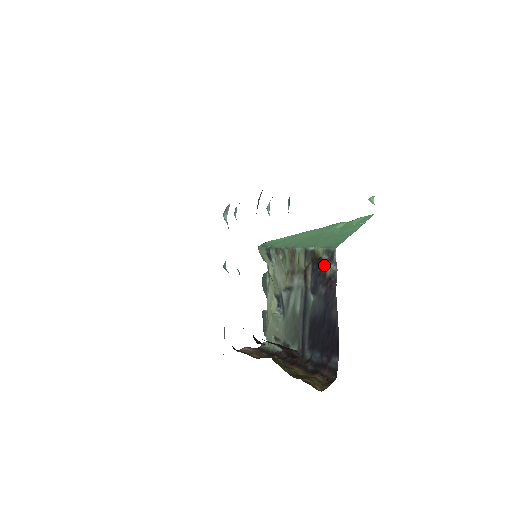
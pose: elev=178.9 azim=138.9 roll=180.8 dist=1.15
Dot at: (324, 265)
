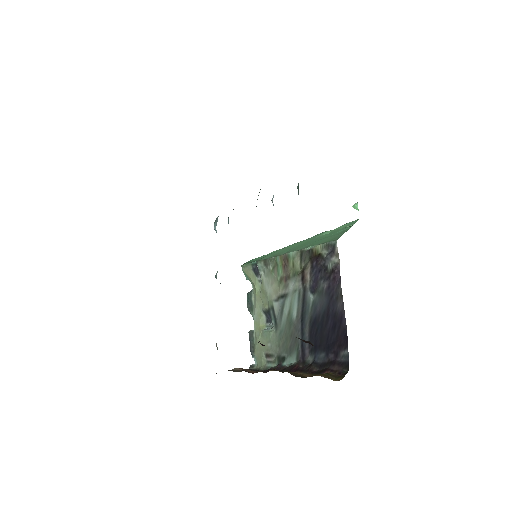
Dot at: (325, 260)
